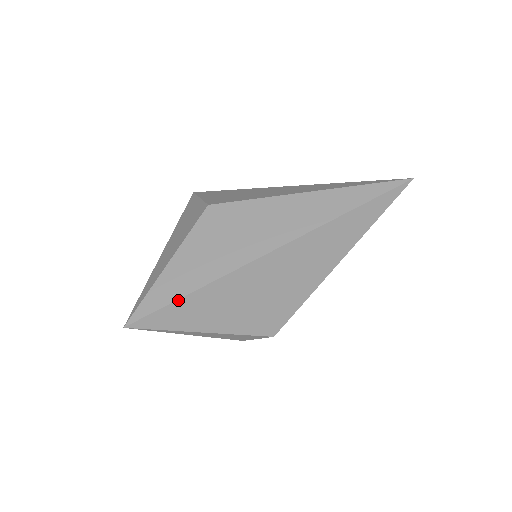
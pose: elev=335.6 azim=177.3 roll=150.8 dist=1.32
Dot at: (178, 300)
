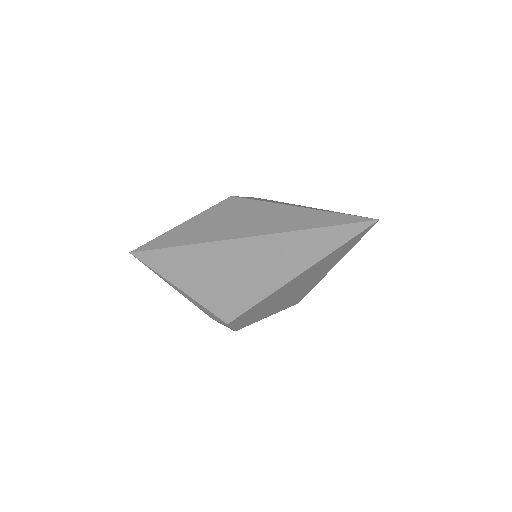
Dot at: (164, 248)
